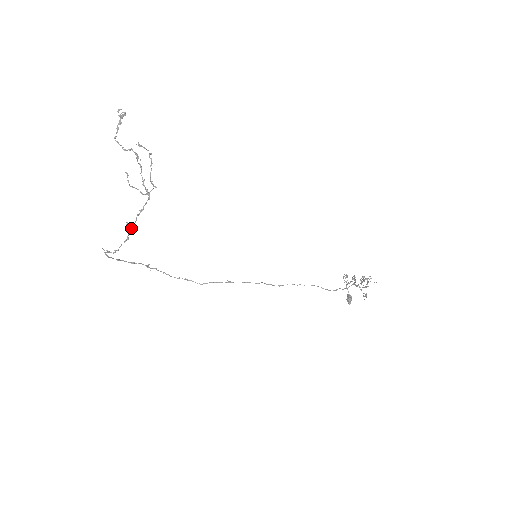
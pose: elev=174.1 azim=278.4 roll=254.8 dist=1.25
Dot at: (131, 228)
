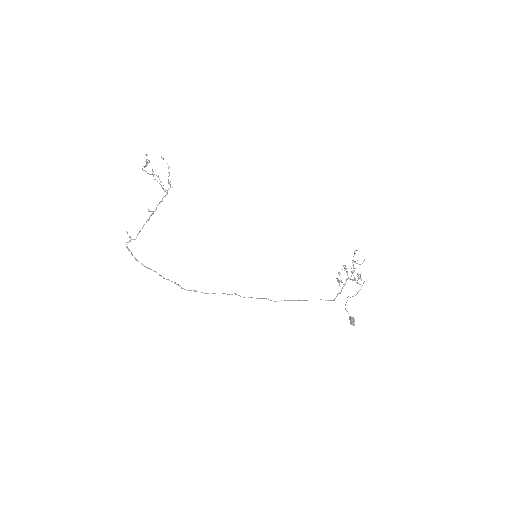
Dot at: (152, 213)
